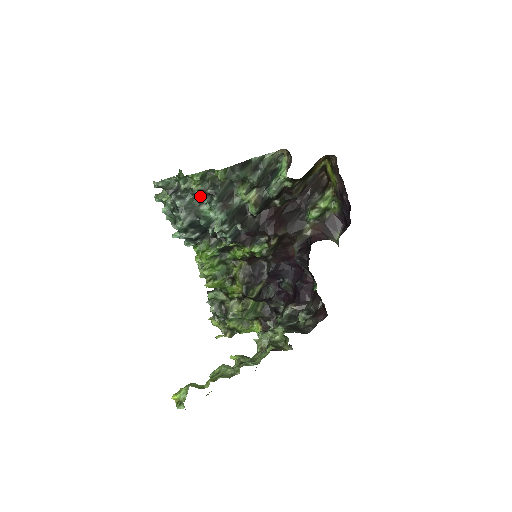
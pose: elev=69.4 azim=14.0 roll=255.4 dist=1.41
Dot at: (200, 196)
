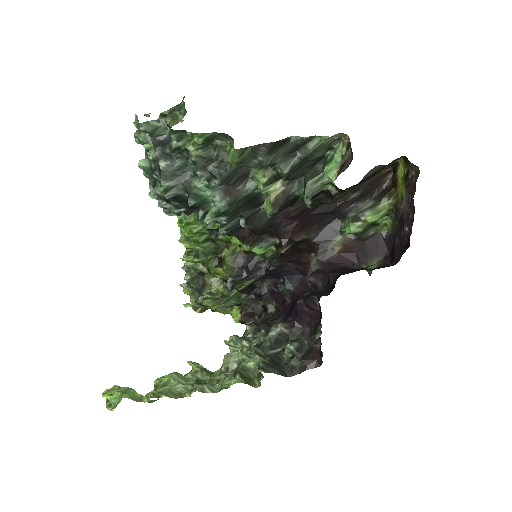
Dot at: (197, 165)
